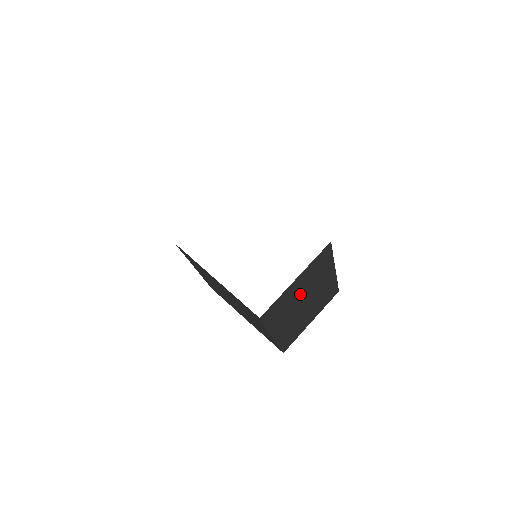
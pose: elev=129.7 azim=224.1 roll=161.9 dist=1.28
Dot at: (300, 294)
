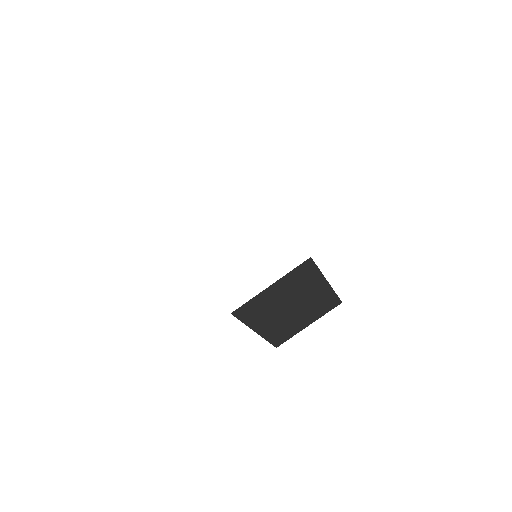
Dot at: (282, 299)
